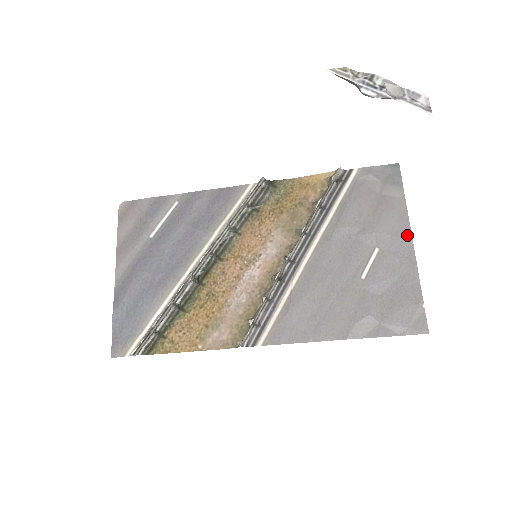
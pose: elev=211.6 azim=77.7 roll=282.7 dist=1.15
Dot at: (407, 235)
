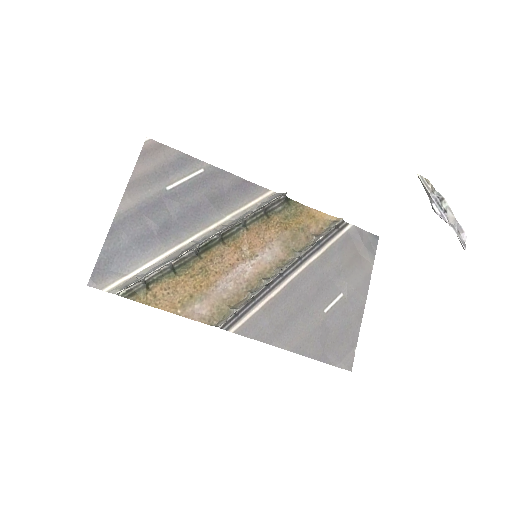
Dot at: (365, 294)
